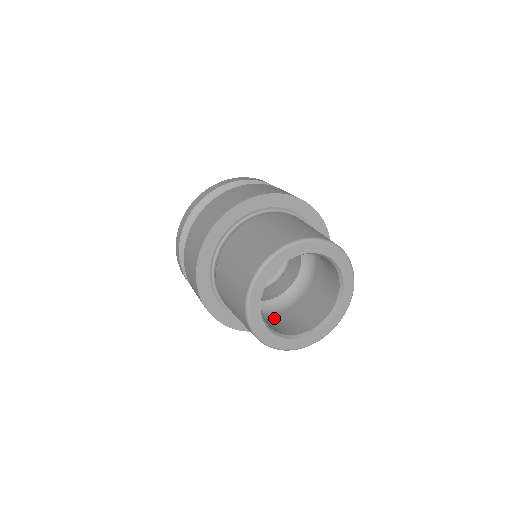
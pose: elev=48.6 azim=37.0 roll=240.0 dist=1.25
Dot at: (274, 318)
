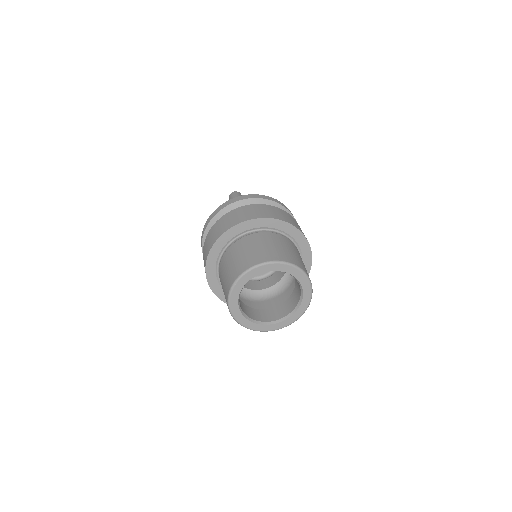
Dot at: (281, 297)
